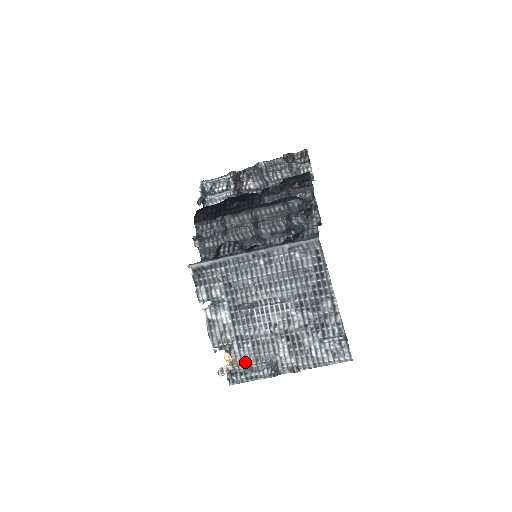
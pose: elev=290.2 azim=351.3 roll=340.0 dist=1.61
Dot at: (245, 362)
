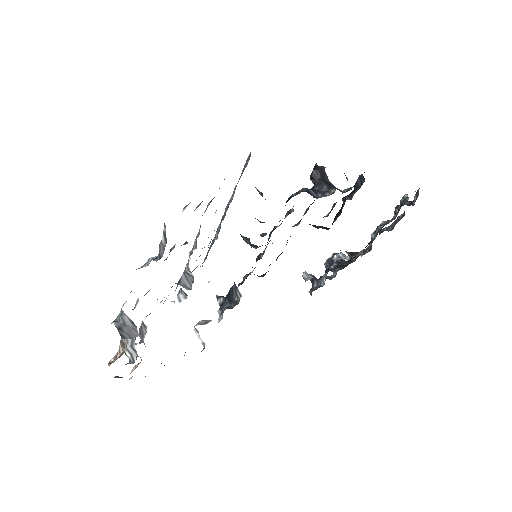
Dot at: occluded
